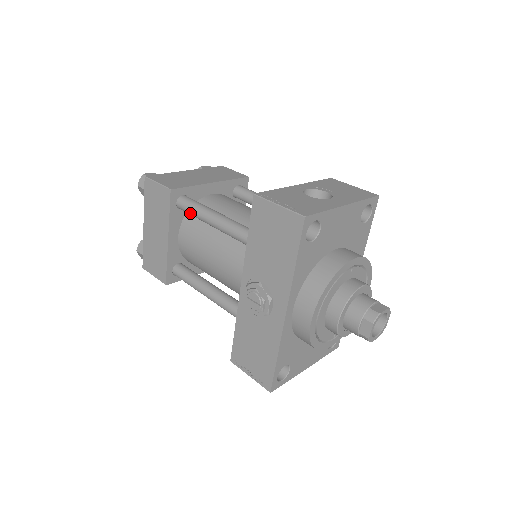
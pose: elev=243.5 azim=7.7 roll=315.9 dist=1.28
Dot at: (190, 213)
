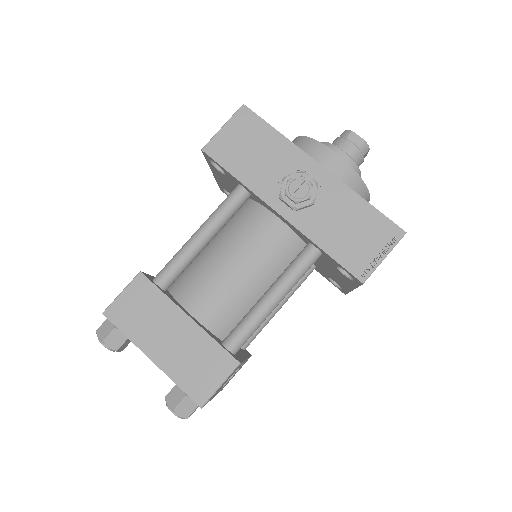
Dot at: (177, 268)
